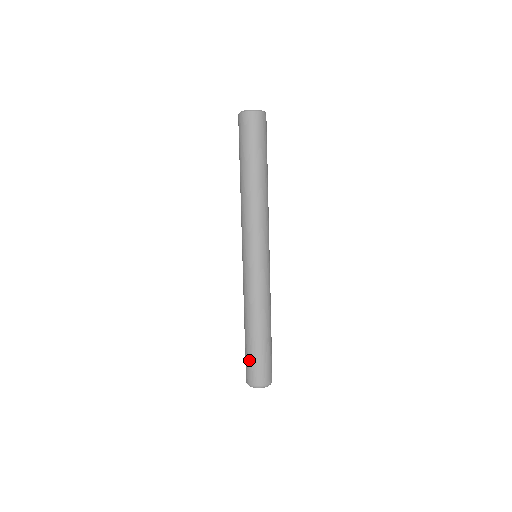
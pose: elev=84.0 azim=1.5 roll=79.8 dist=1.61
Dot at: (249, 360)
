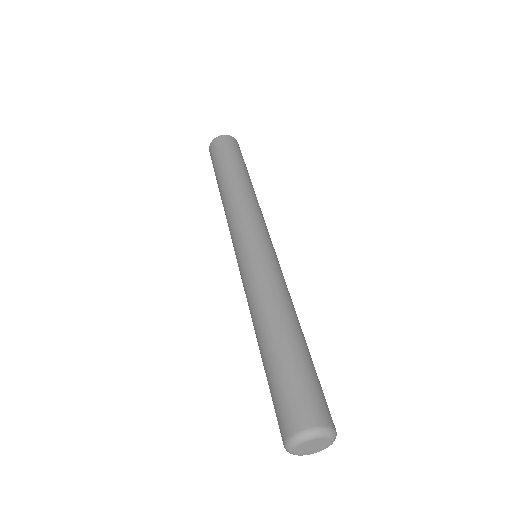
Dot at: (279, 387)
